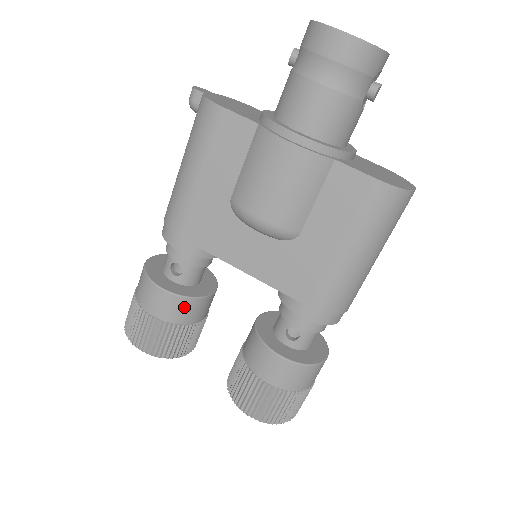
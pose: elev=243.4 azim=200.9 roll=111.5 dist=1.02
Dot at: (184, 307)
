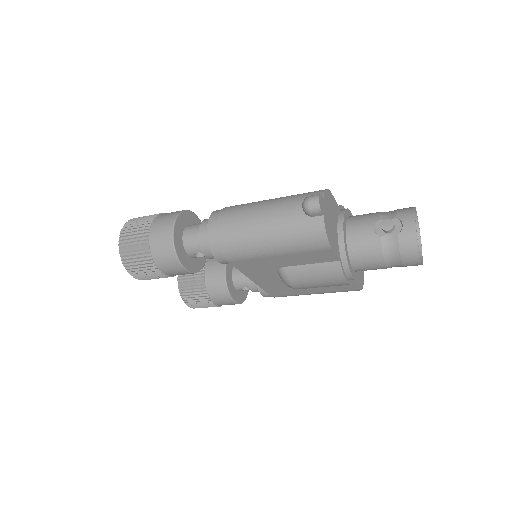
Dot at: occluded
